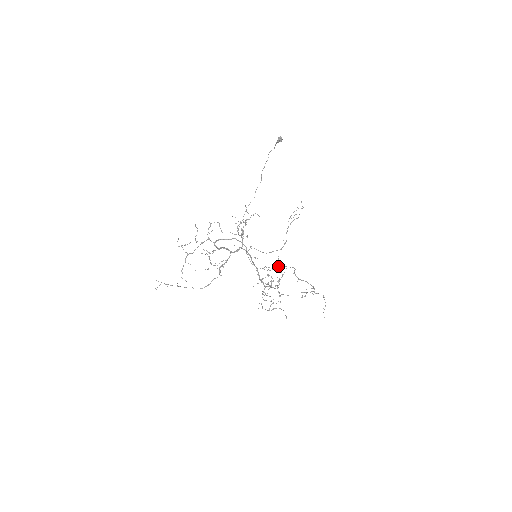
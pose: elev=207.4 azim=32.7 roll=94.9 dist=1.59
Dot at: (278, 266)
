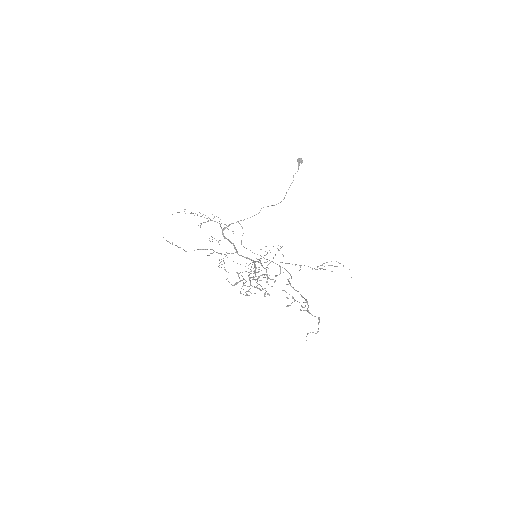
Dot at: (276, 275)
